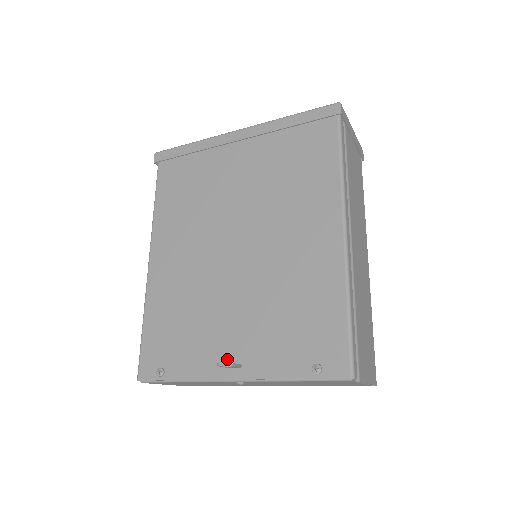
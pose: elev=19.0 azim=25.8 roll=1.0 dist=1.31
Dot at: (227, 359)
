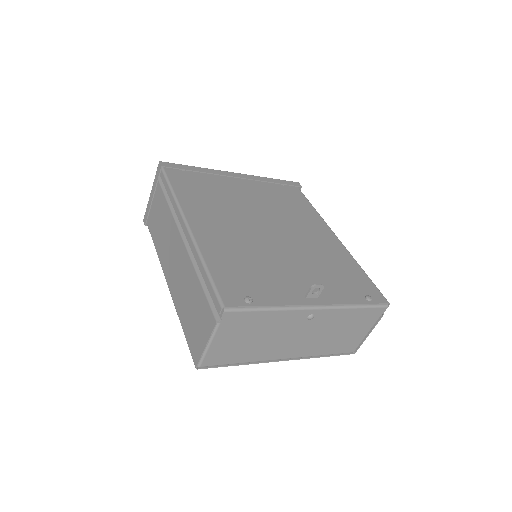
Dot at: (305, 292)
